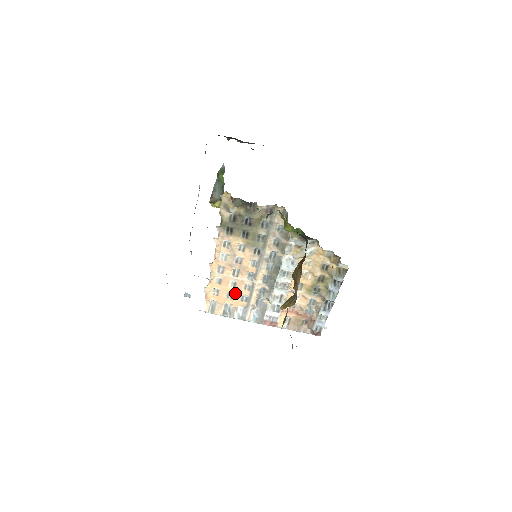
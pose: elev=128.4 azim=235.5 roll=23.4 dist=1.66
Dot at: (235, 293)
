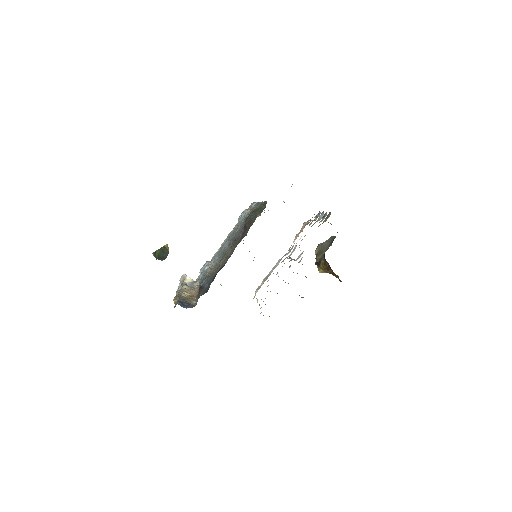
Dot at: occluded
